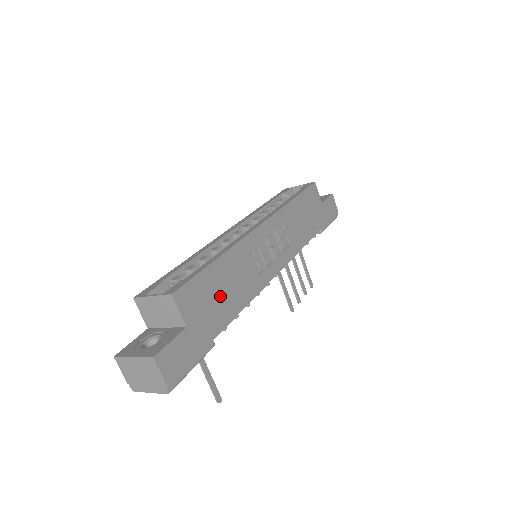
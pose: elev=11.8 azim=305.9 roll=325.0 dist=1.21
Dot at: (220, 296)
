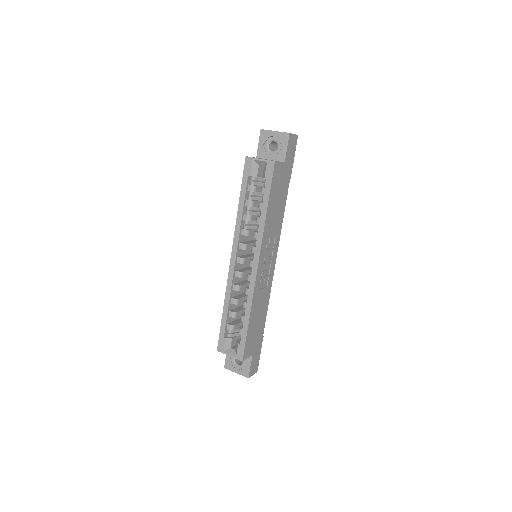
Dot at: (257, 325)
